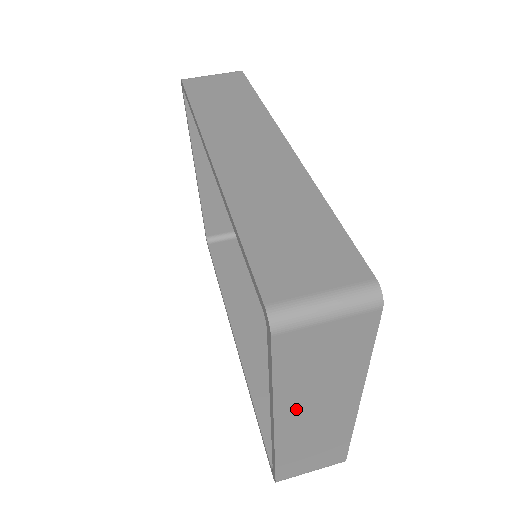
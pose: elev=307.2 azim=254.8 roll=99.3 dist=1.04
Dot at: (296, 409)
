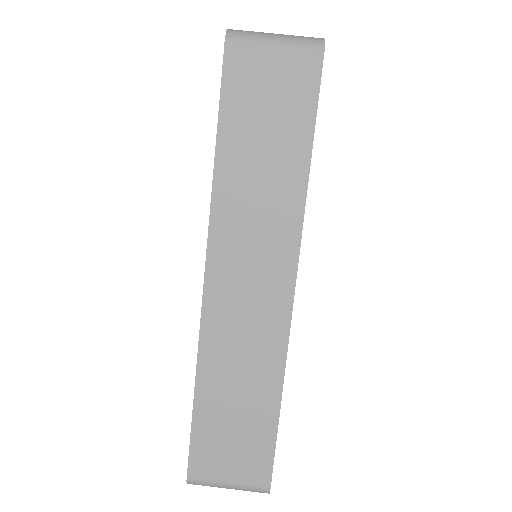
Dot at: occluded
